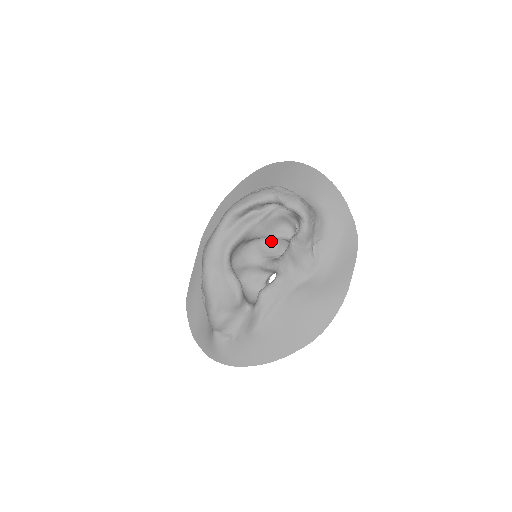
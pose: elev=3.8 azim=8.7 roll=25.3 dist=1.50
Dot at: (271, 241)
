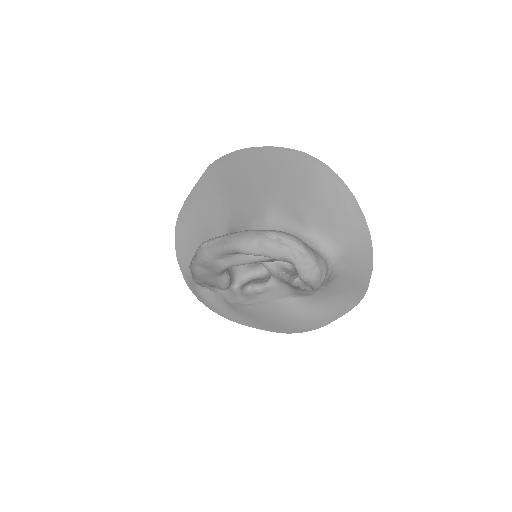
Dot at: occluded
